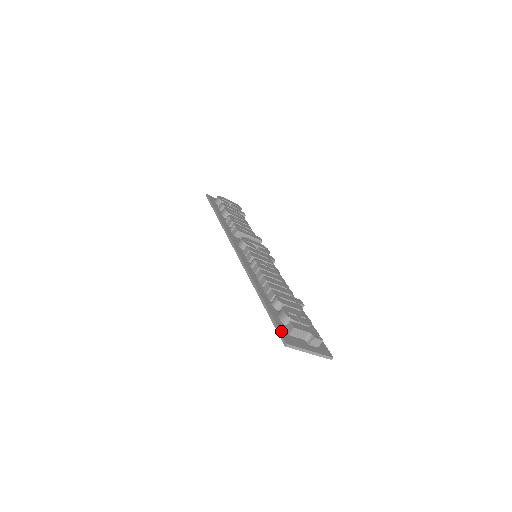
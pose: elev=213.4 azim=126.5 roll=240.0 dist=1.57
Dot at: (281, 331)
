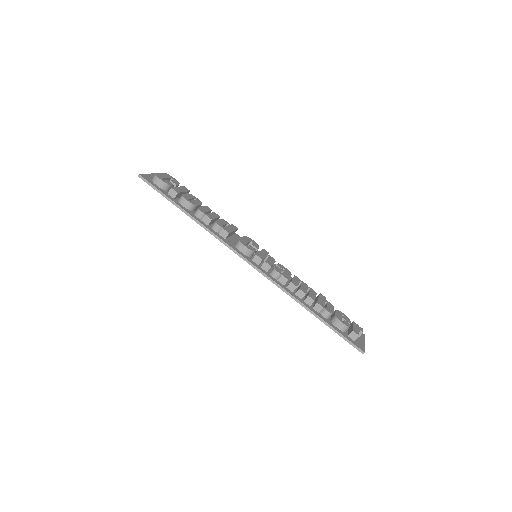
Dot at: (353, 342)
